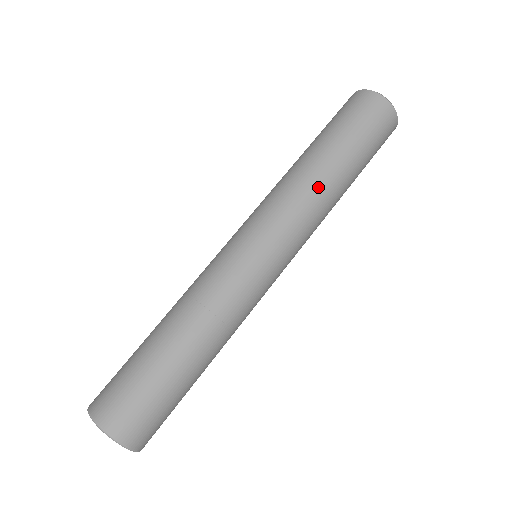
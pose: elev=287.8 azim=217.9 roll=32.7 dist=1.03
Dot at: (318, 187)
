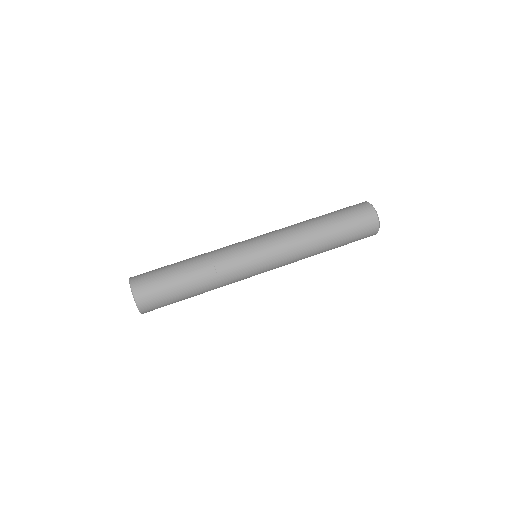
Dot at: (310, 247)
